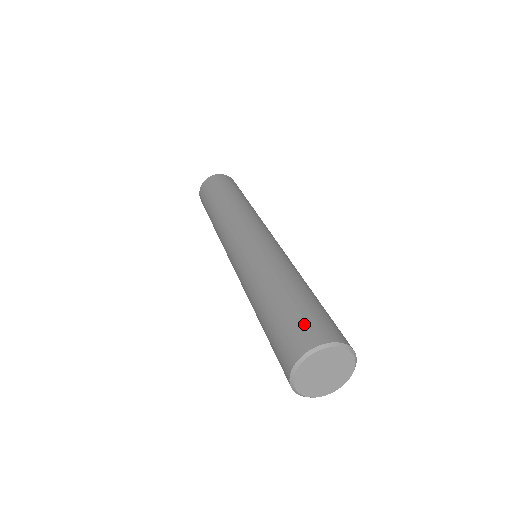
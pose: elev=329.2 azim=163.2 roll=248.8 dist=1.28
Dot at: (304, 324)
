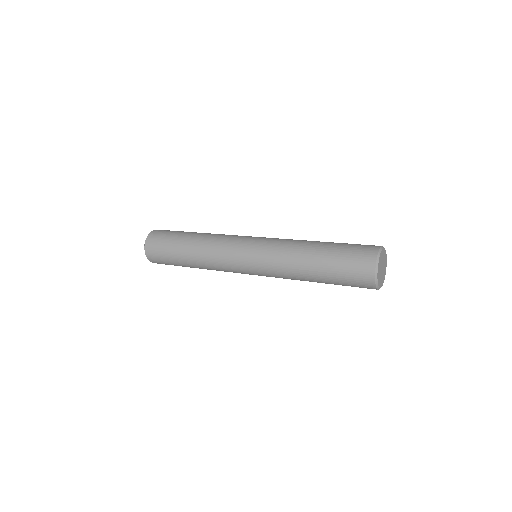
Dot at: (361, 245)
